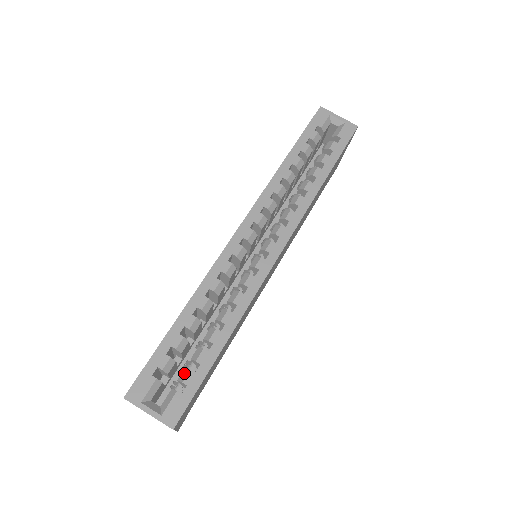
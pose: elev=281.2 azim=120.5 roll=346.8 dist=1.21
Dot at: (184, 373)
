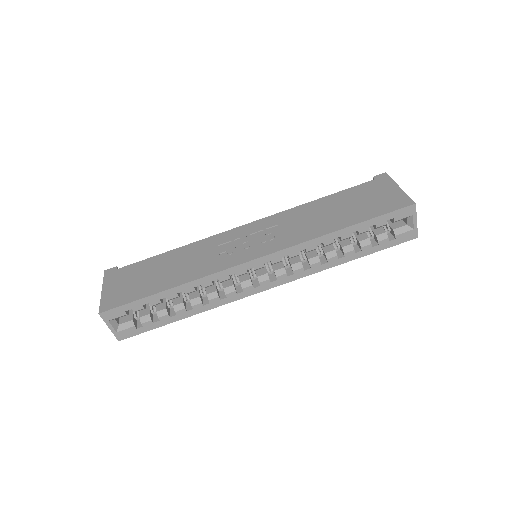
Dot at: (146, 318)
